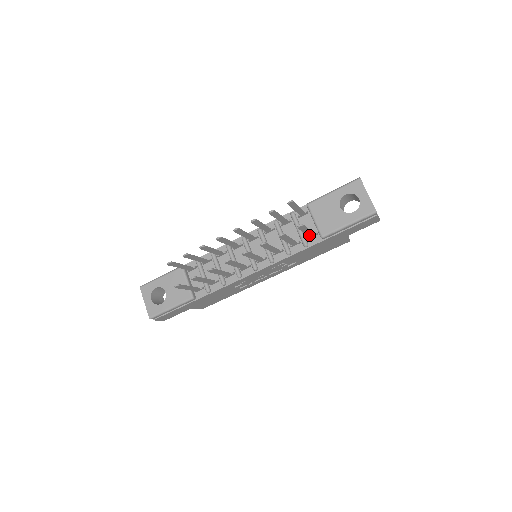
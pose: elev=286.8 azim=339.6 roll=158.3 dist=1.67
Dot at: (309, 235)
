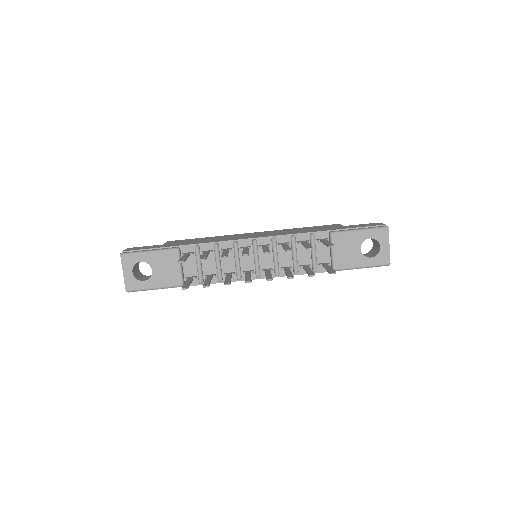
Dot at: occluded
